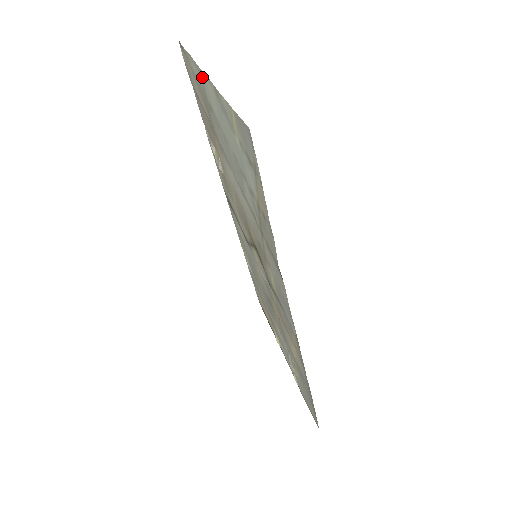
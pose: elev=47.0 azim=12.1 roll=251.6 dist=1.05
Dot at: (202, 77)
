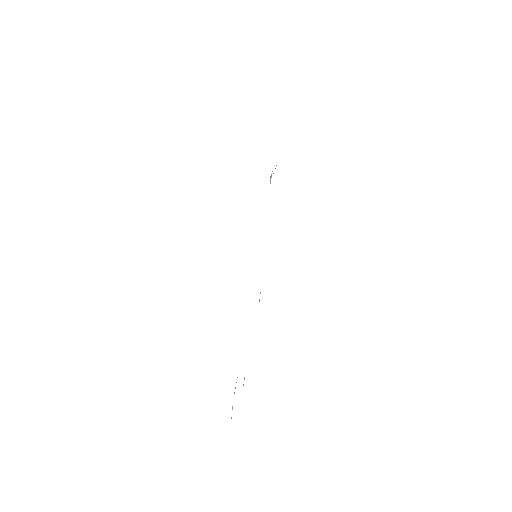
Dot at: occluded
